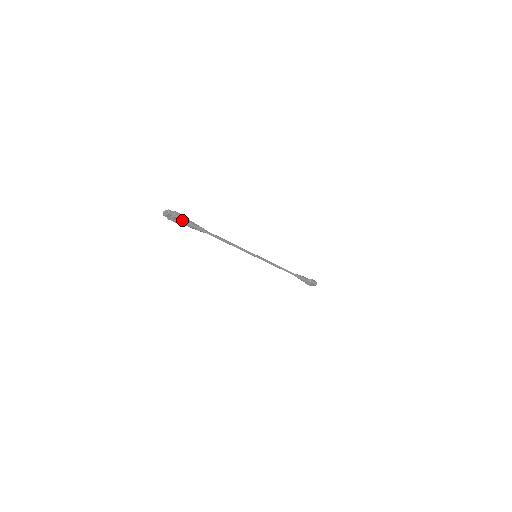
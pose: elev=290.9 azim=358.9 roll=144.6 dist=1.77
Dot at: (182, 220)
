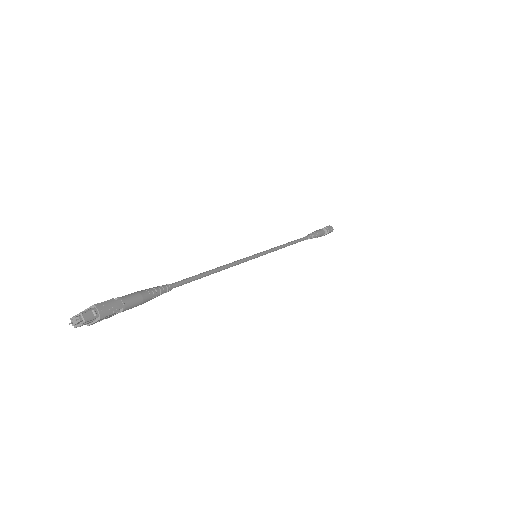
Dot at: (119, 309)
